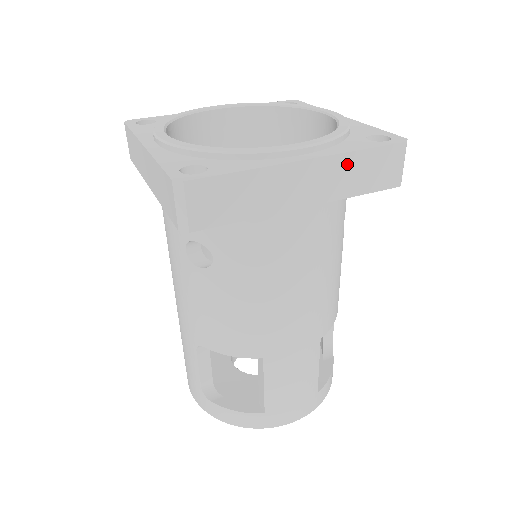
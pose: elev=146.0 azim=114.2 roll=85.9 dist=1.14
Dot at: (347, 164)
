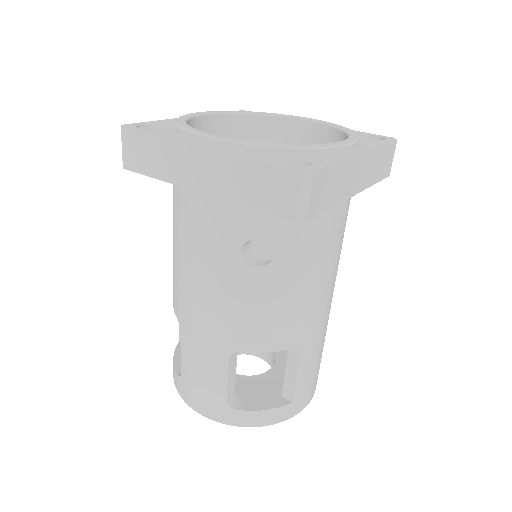
Dot at: (376, 157)
